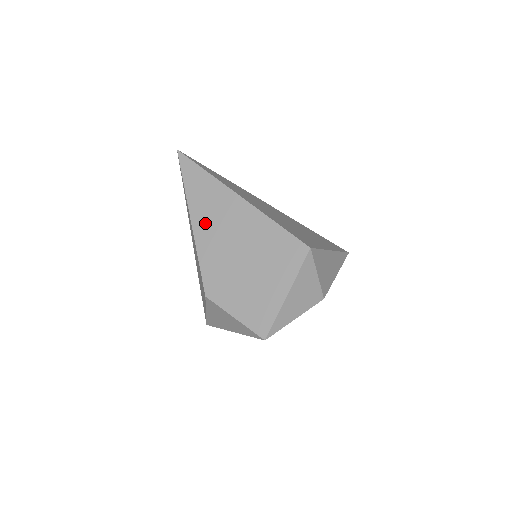
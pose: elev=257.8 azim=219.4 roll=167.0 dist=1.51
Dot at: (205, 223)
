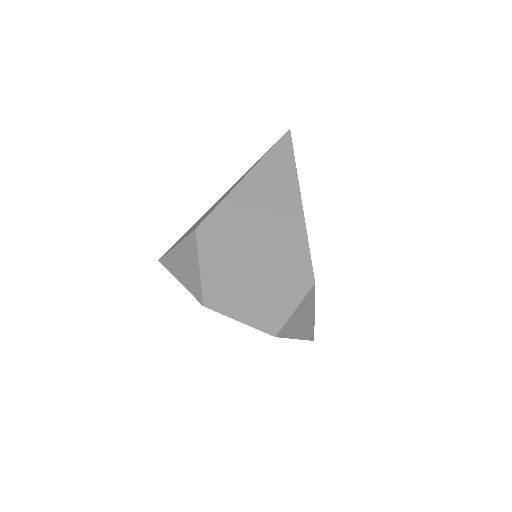
Dot at: (255, 187)
